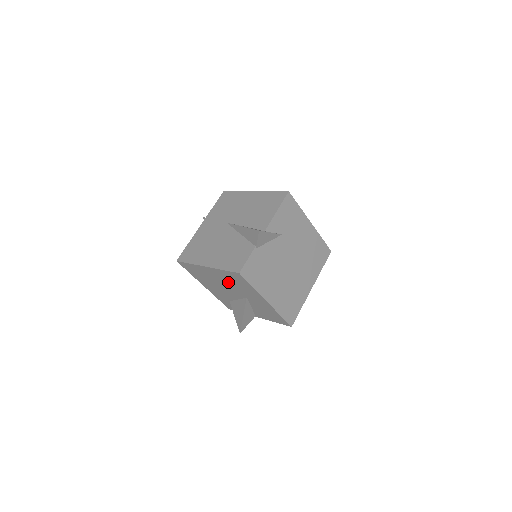
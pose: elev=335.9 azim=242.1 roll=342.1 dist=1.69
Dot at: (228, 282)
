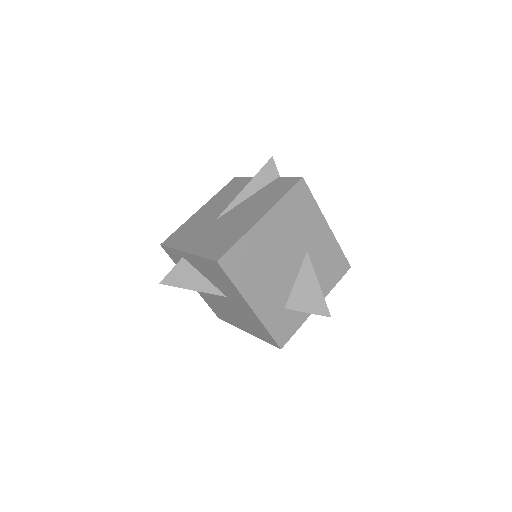
Dot at: (288, 230)
